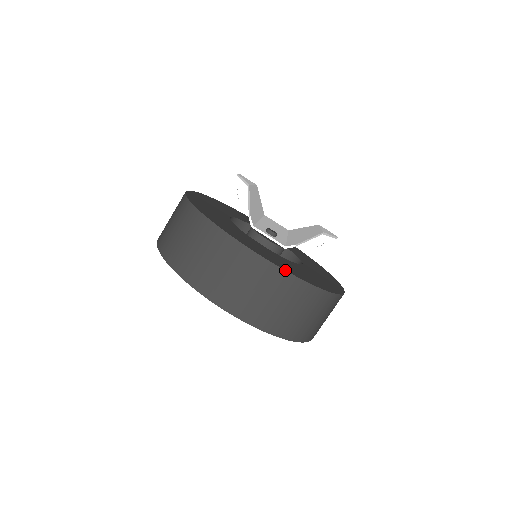
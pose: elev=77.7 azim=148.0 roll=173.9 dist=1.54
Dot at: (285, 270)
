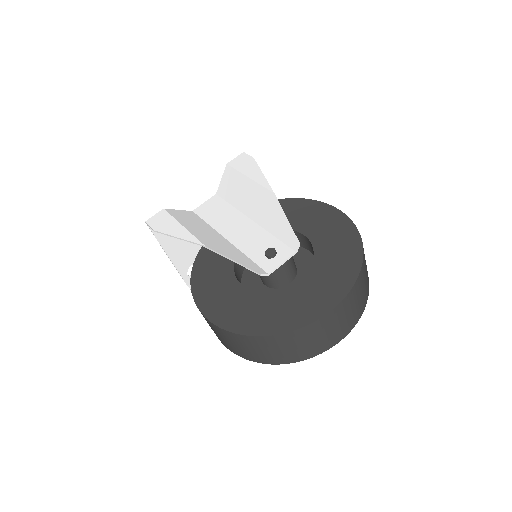
Dot at: (351, 289)
